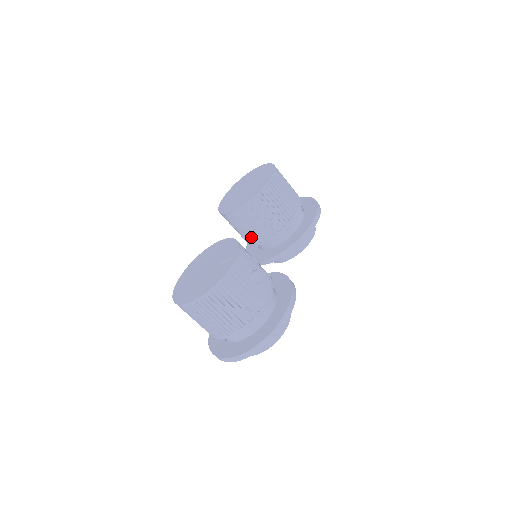
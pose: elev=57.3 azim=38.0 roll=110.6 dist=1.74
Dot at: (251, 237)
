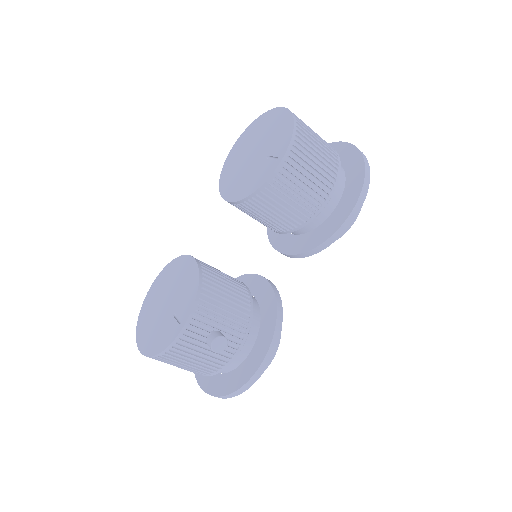
Dot at: occluded
